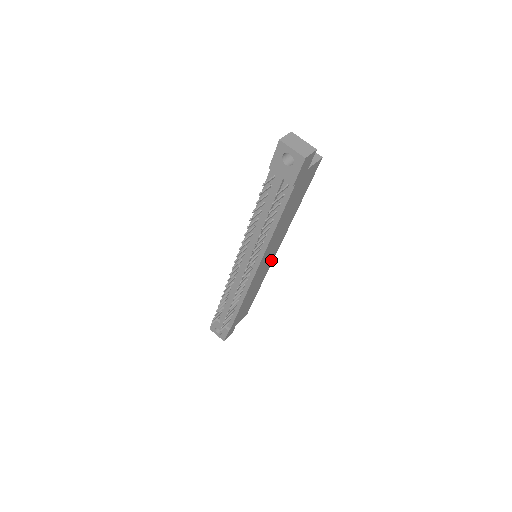
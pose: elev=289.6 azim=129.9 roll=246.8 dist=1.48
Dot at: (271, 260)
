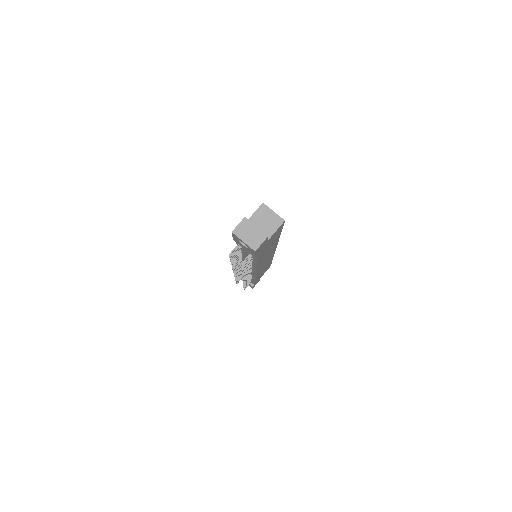
Dot at: (272, 254)
